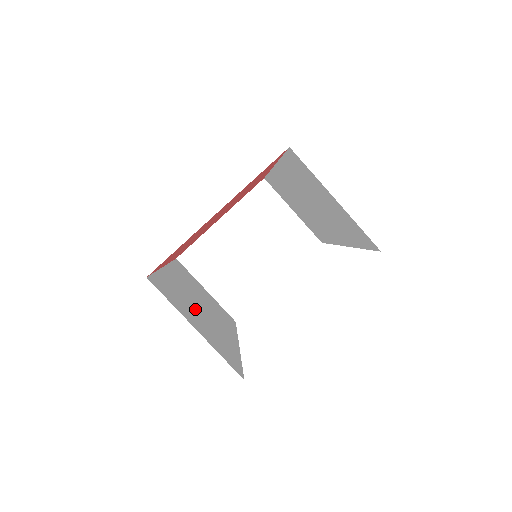
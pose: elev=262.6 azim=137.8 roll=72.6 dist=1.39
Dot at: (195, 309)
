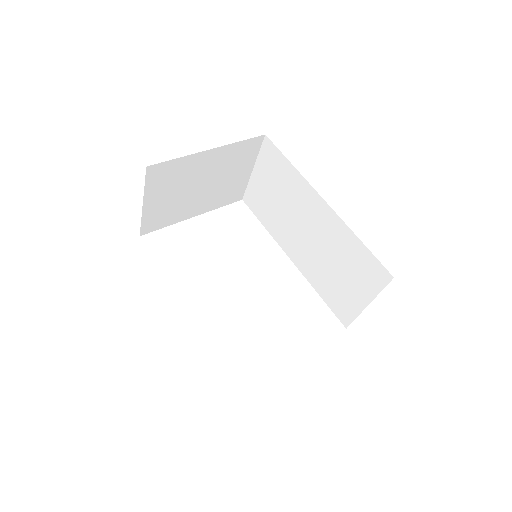
Dot at: occluded
